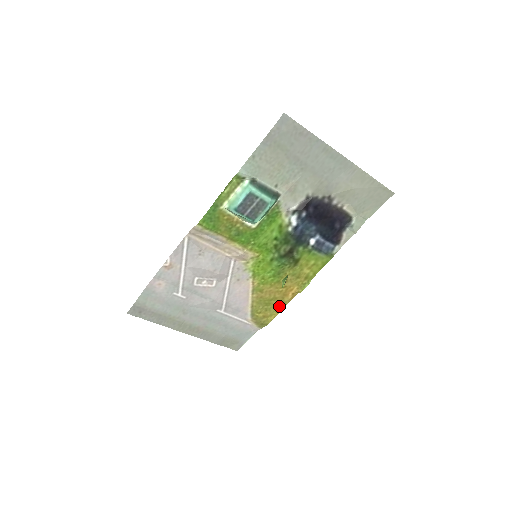
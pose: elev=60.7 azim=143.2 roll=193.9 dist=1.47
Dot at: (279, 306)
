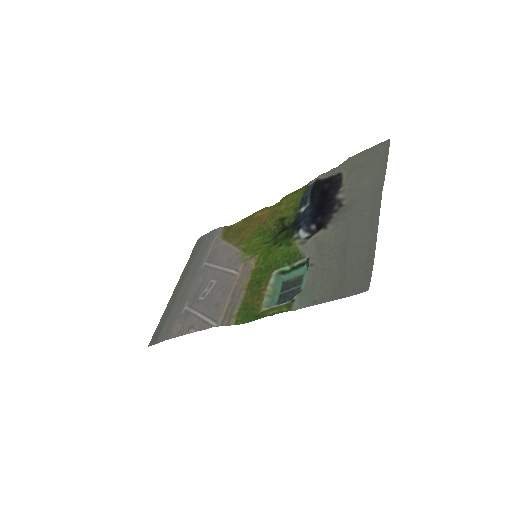
Dot at: (247, 220)
